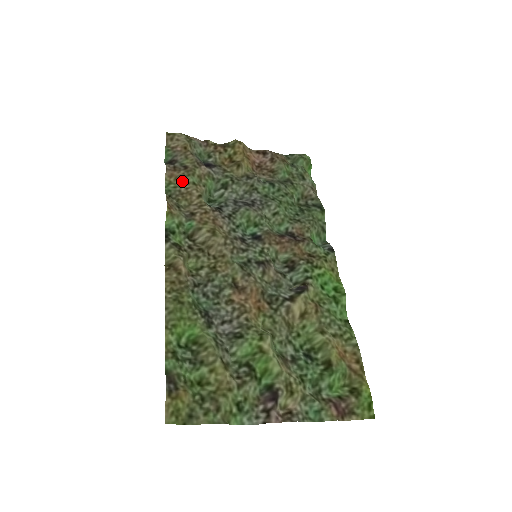
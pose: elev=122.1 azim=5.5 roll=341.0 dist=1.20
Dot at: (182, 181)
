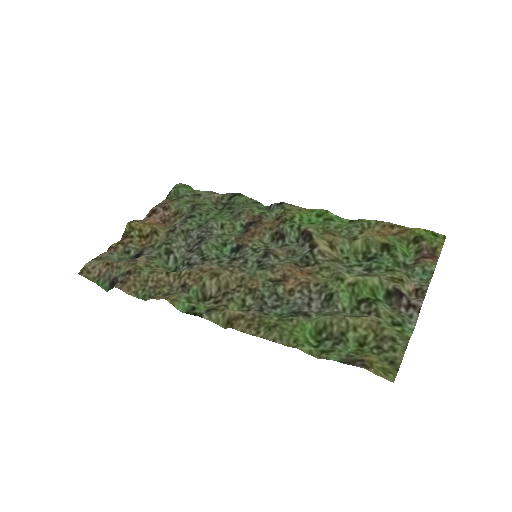
Dot at: (141, 281)
